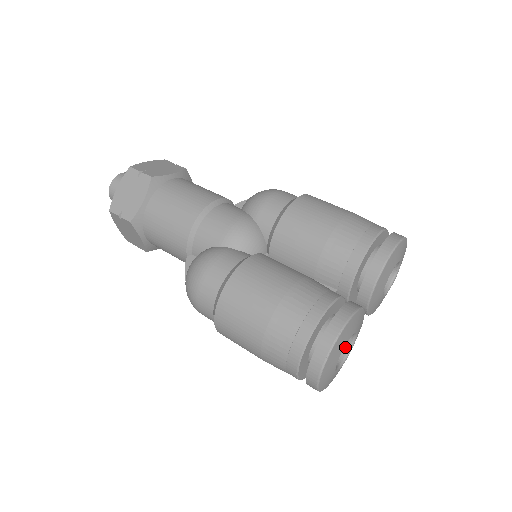
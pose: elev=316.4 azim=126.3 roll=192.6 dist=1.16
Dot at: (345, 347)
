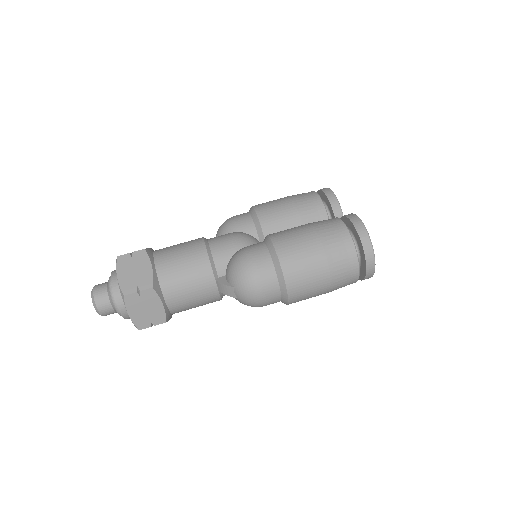
Dot at: occluded
